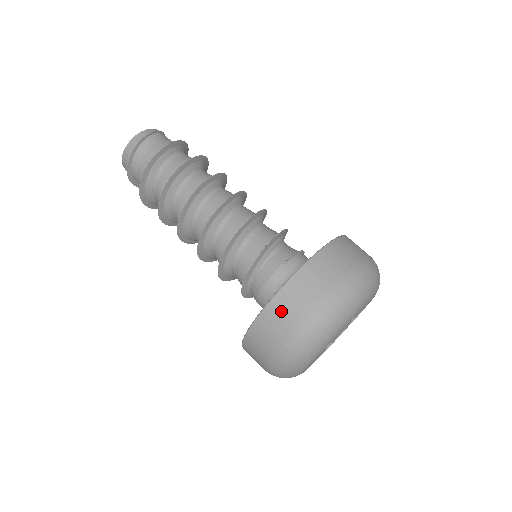
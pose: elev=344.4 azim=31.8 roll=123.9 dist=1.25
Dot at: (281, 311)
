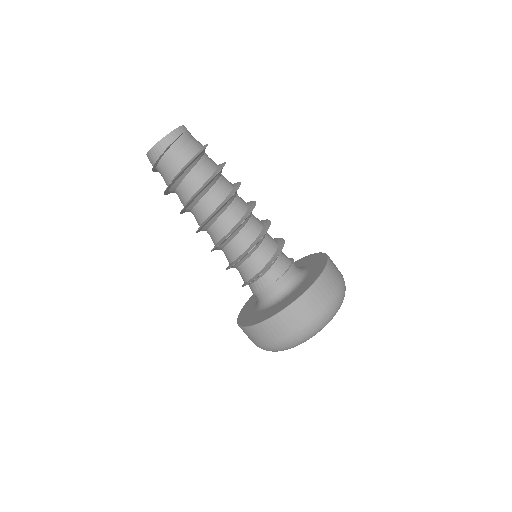
Dot at: (279, 325)
